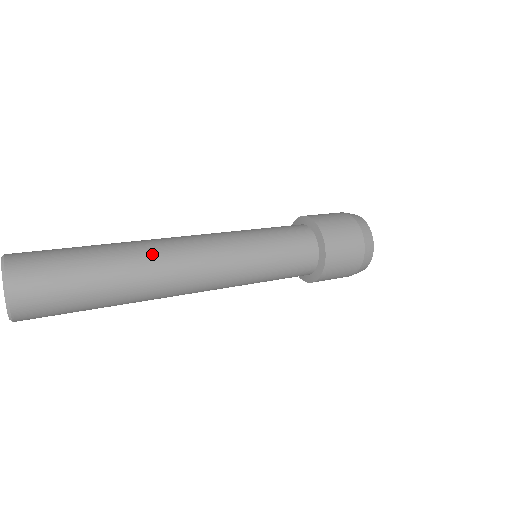
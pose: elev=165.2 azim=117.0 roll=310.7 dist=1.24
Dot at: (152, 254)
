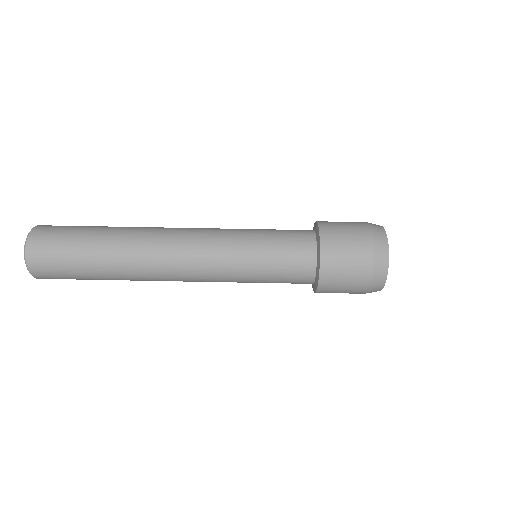
Dot at: (141, 253)
